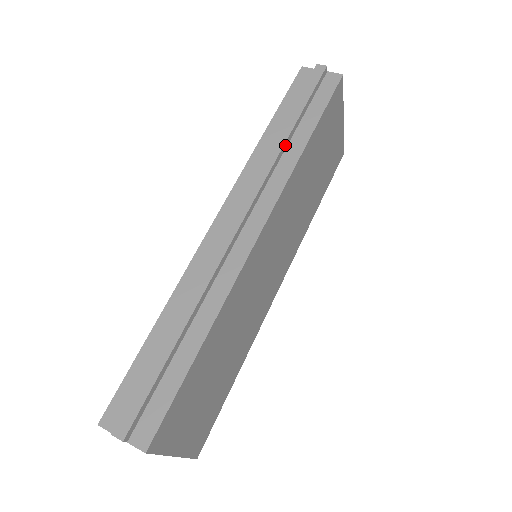
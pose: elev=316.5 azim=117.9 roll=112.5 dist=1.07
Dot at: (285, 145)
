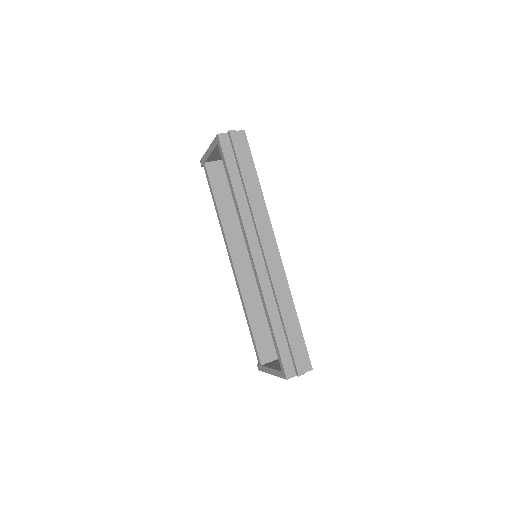
Dot at: (253, 194)
